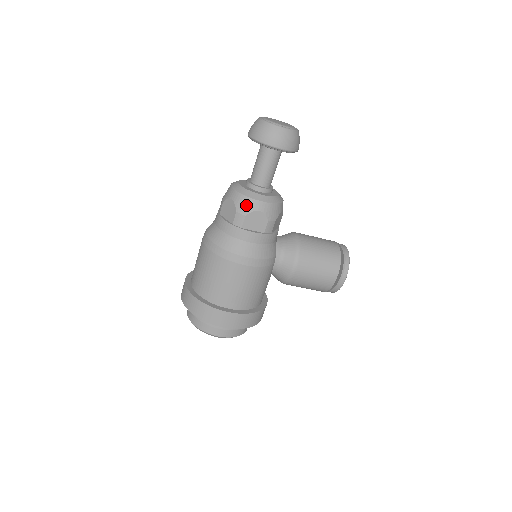
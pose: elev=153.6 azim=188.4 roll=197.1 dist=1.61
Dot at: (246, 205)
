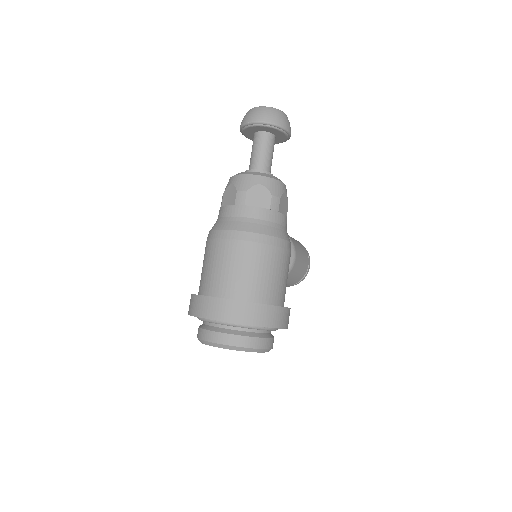
Dot at: (277, 187)
